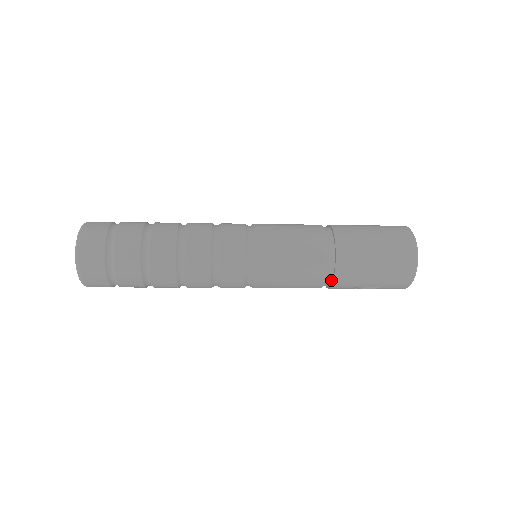
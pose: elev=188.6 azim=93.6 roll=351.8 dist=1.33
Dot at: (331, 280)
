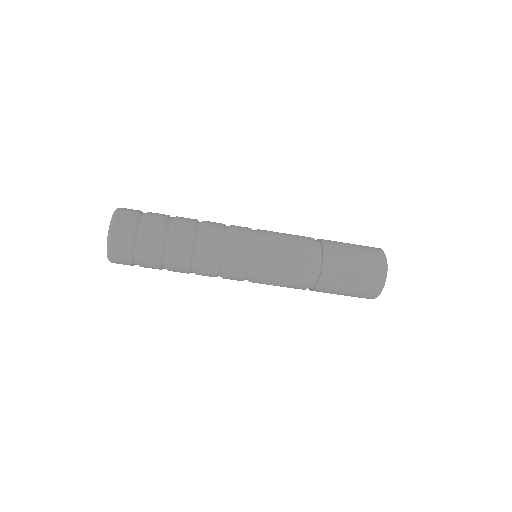
Dot at: (321, 262)
